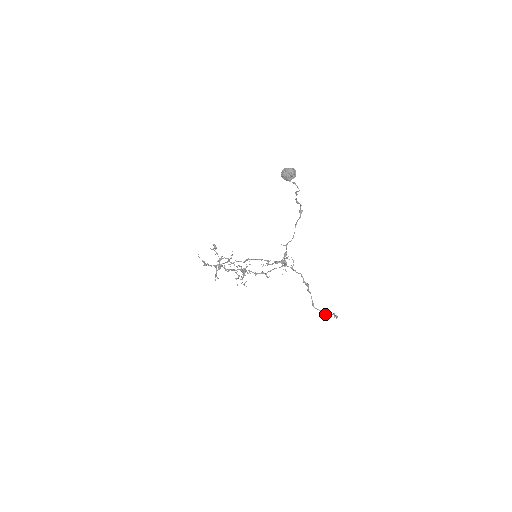
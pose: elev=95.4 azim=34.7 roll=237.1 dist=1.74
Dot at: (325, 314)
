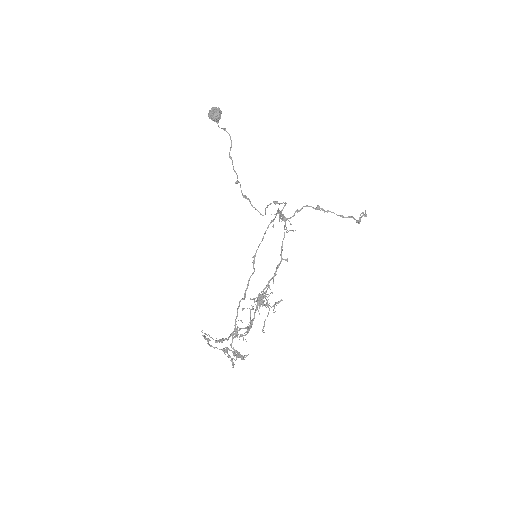
Dot at: (357, 222)
